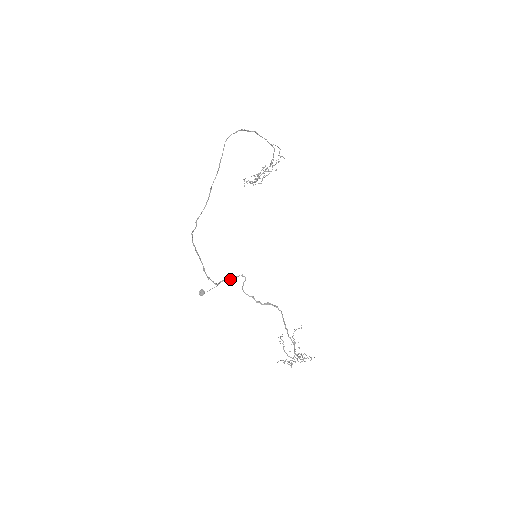
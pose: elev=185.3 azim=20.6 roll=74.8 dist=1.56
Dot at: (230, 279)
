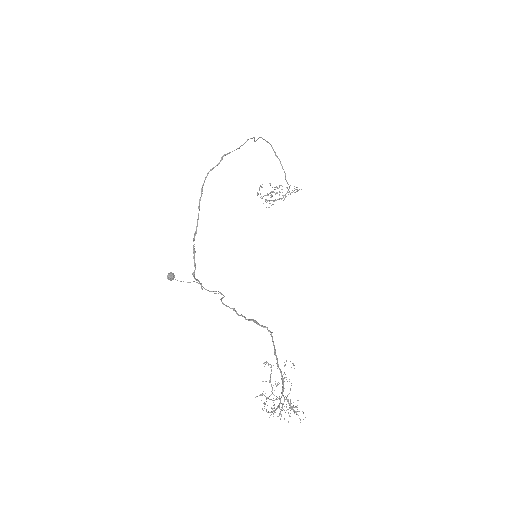
Dot at: occluded
